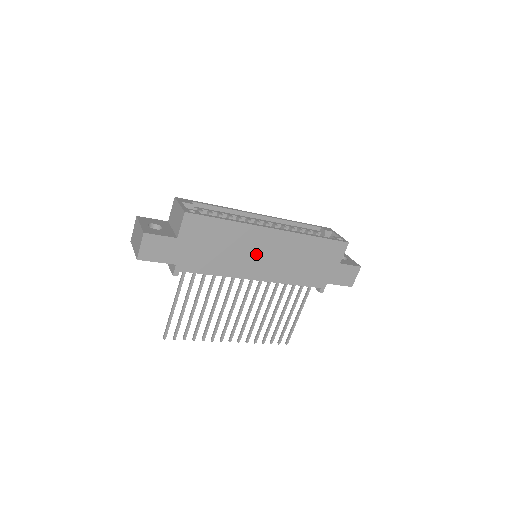
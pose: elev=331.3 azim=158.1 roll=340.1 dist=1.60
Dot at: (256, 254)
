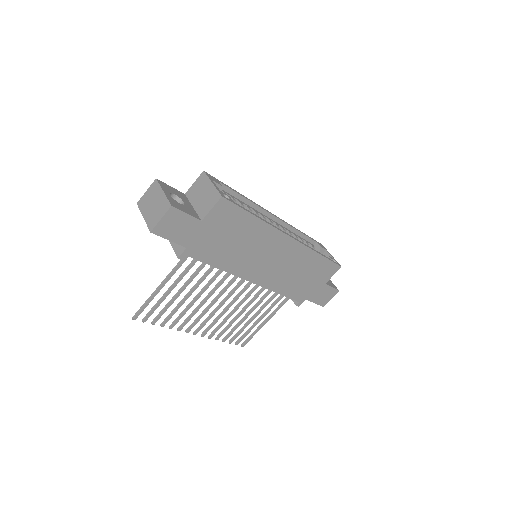
Dot at: (263, 257)
